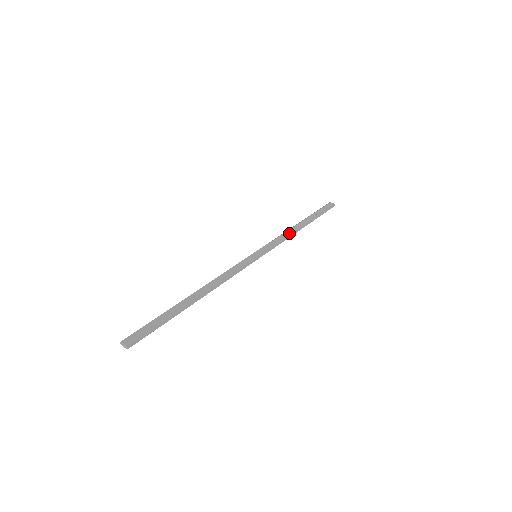
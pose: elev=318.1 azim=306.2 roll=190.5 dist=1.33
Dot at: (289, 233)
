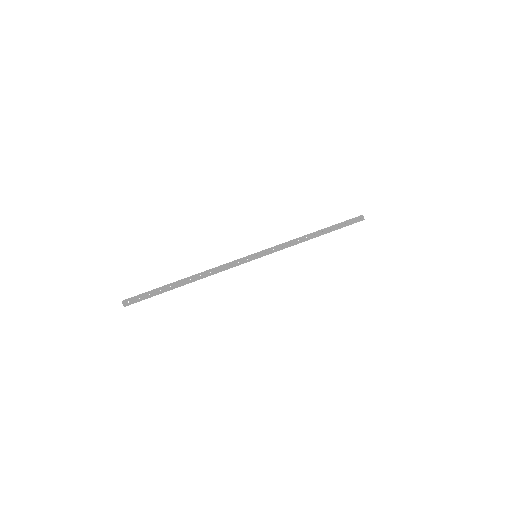
Dot at: (298, 241)
